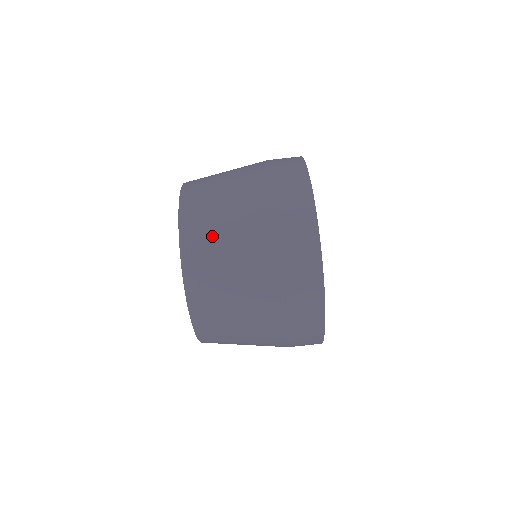
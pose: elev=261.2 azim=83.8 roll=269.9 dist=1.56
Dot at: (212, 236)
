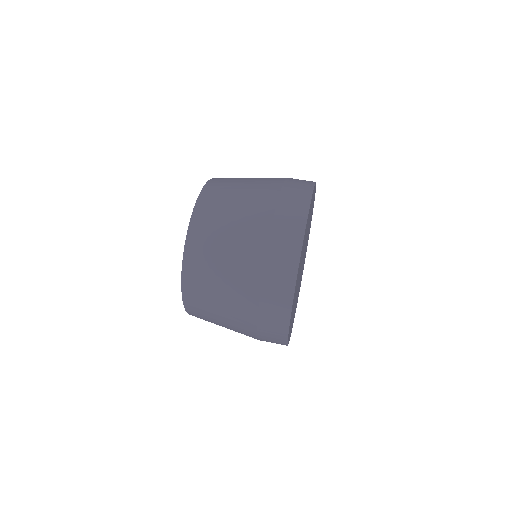
Dot at: (231, 185)
